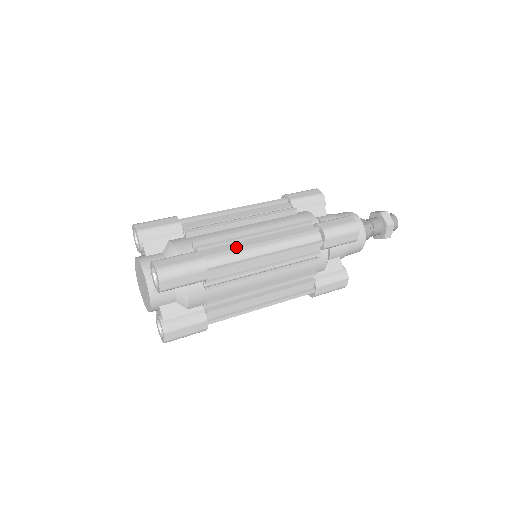
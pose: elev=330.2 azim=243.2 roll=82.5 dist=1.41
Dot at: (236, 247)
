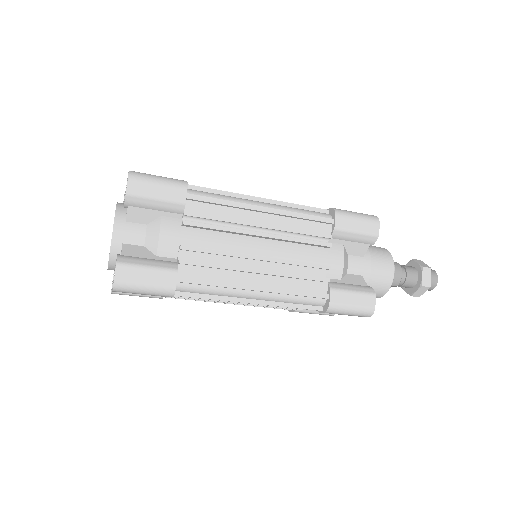
Dot at: (227, 192)
